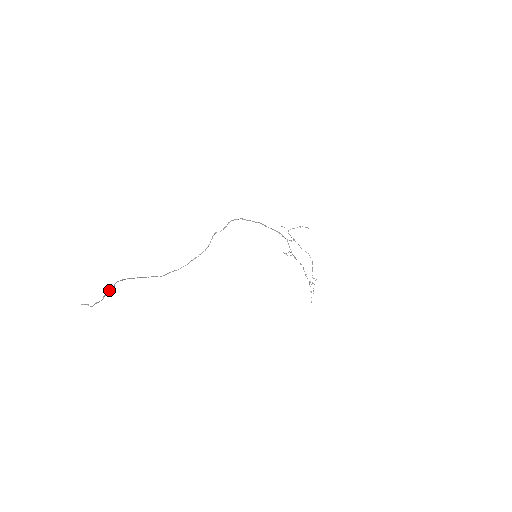
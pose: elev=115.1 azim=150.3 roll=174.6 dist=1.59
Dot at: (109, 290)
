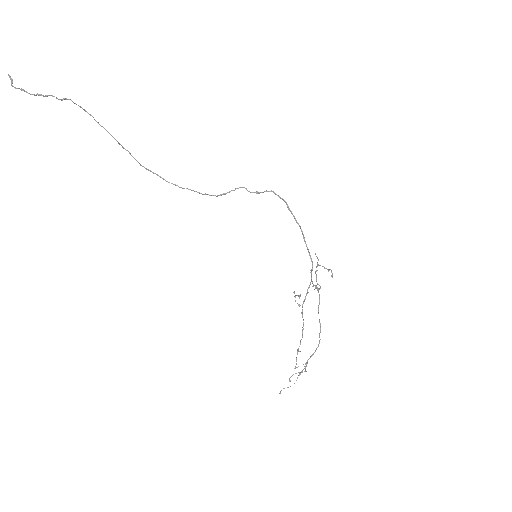
Dot at: occluded
